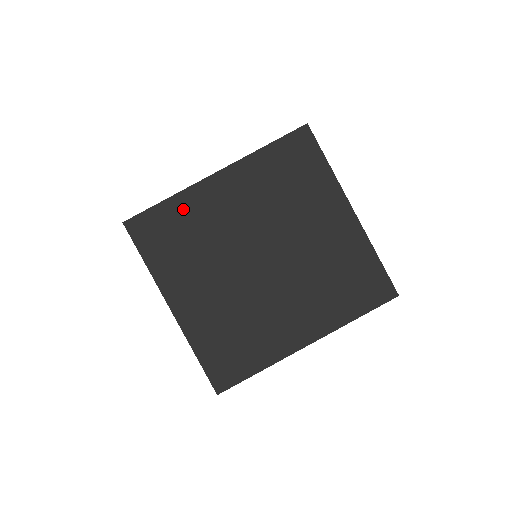
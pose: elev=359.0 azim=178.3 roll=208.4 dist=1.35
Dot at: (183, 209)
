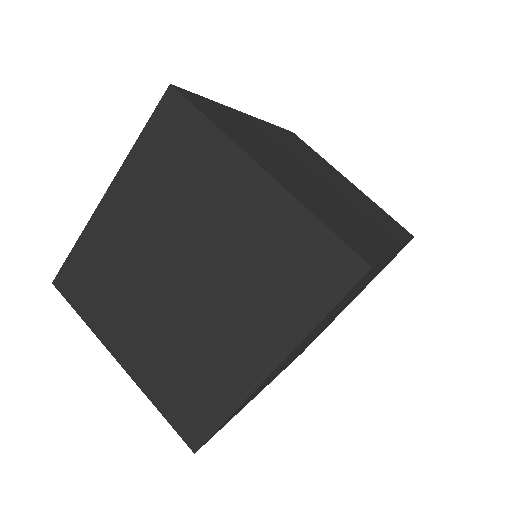
Dot at: (92, 248)
